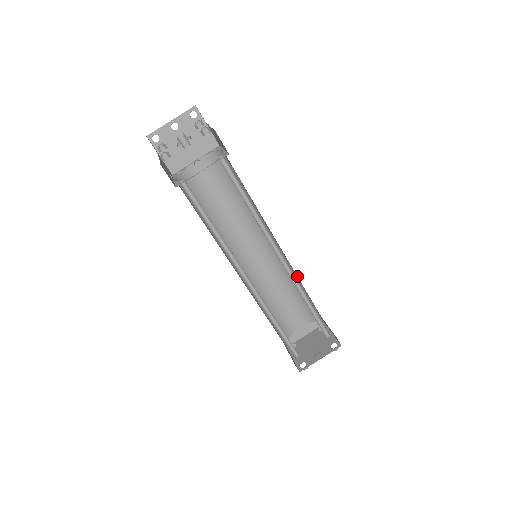
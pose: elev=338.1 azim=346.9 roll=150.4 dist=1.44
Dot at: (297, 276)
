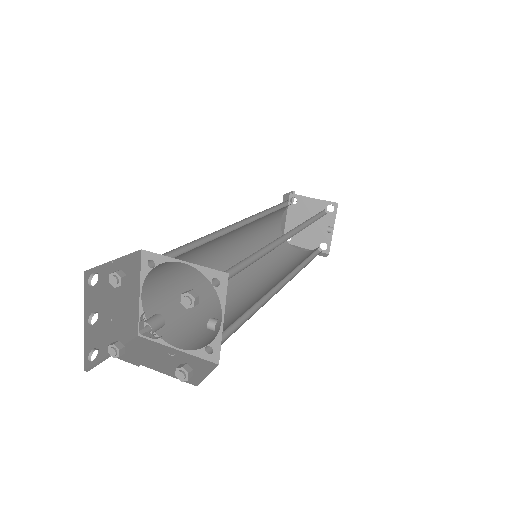
Dot at: occluded
